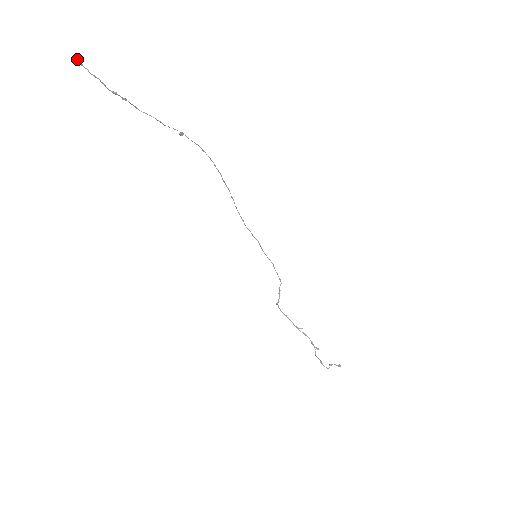
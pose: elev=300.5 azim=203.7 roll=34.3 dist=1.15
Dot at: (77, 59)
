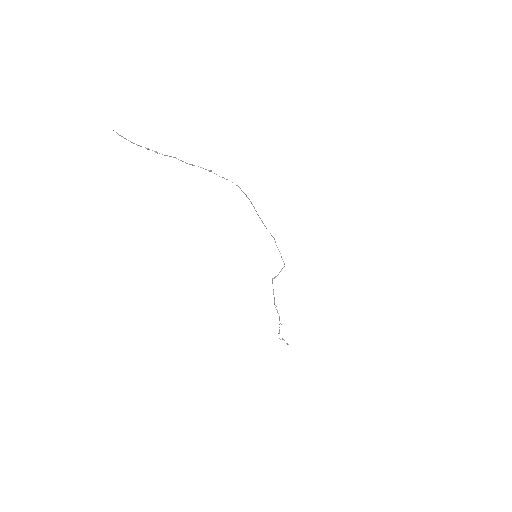
Dot at: occluded
